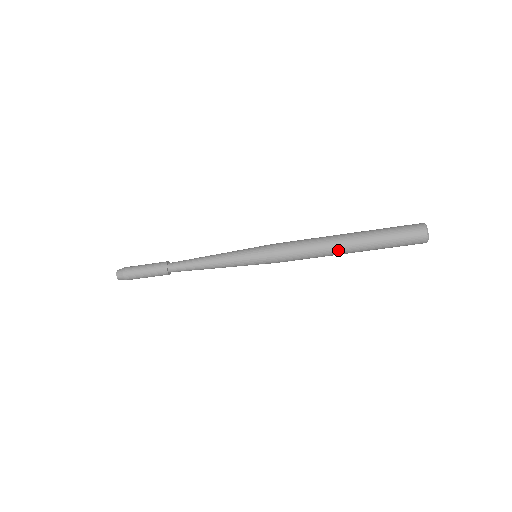
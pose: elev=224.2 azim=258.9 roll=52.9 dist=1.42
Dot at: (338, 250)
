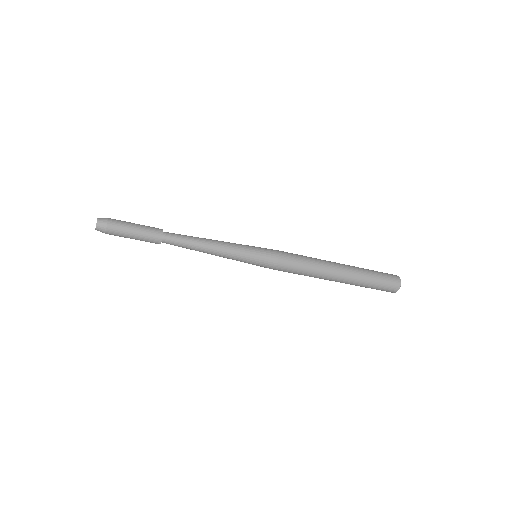
Dot at: (330, 279)
